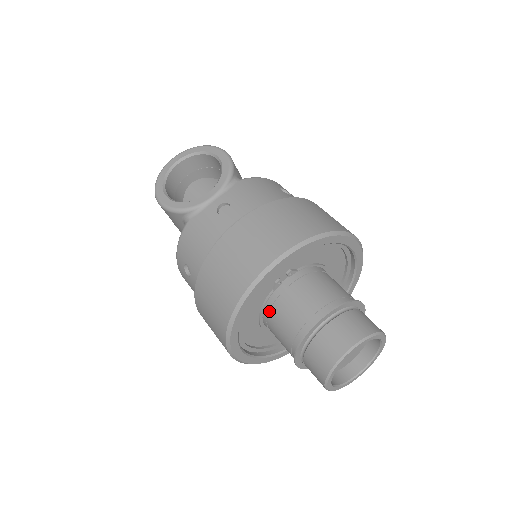
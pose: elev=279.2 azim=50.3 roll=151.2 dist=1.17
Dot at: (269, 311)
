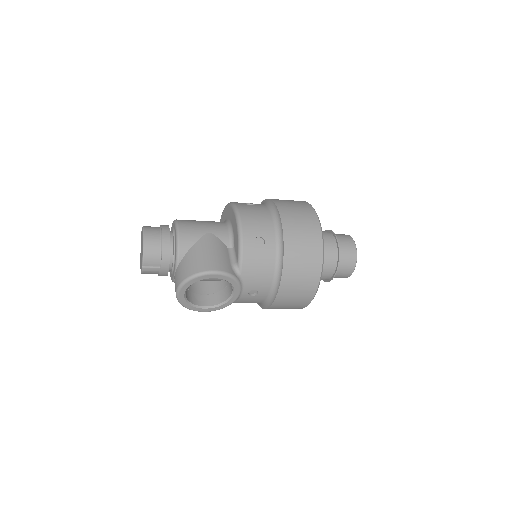
Dot at: occluded
